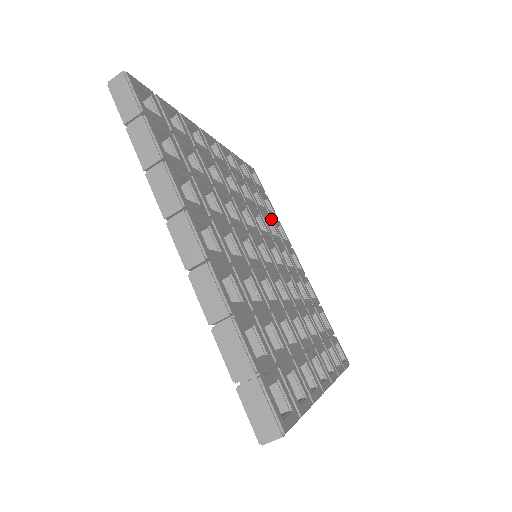
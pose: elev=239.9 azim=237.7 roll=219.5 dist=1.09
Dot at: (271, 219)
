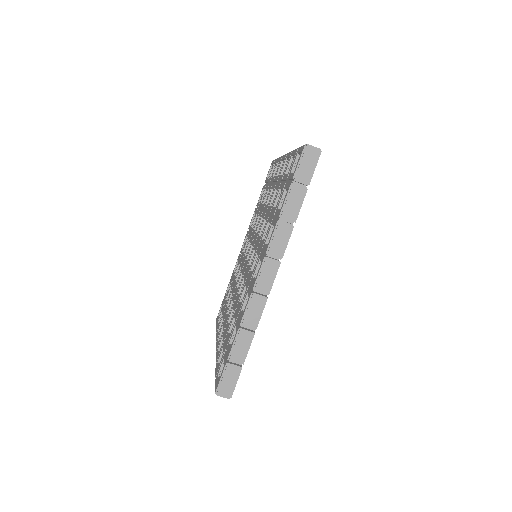
Dot at: occluded
